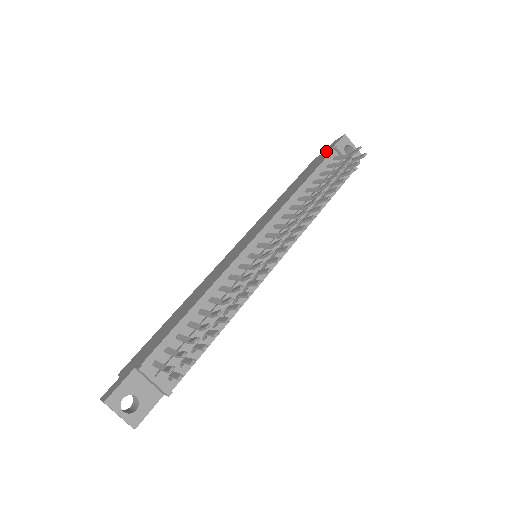
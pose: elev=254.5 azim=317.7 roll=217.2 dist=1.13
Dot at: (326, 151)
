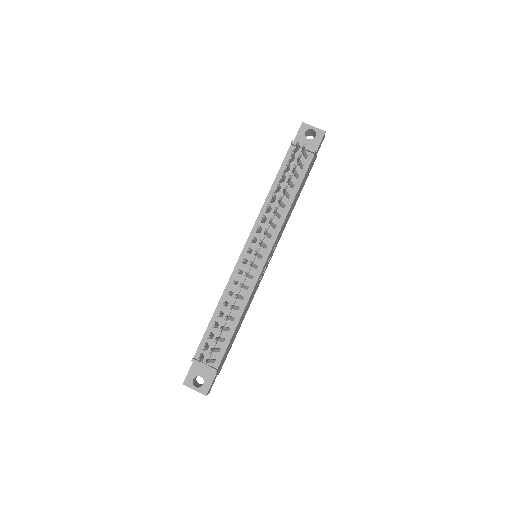
Dot at: occluded
